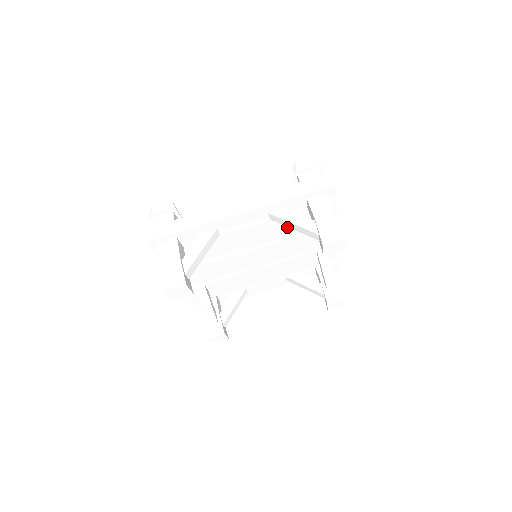
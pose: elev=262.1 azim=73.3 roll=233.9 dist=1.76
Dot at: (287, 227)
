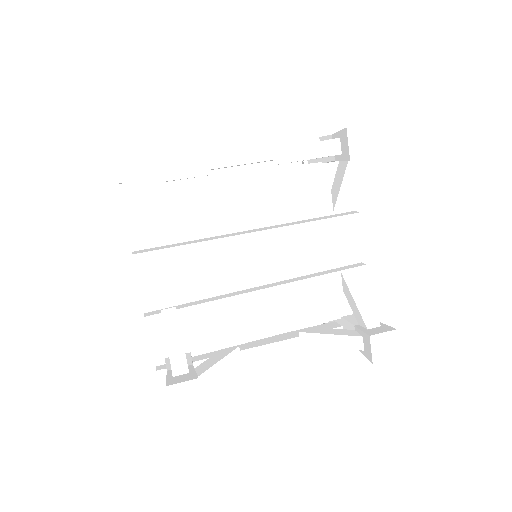
Dot at: (297, 193)
